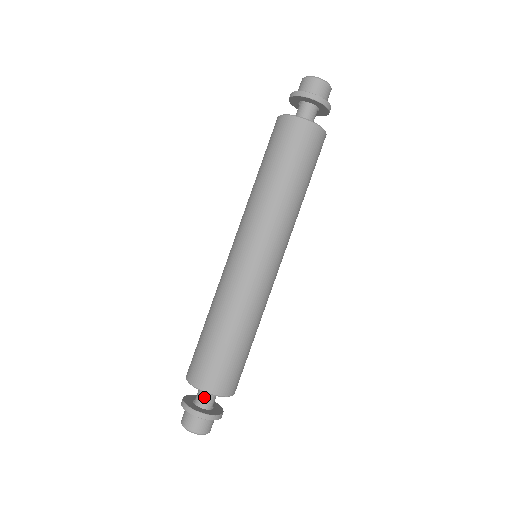
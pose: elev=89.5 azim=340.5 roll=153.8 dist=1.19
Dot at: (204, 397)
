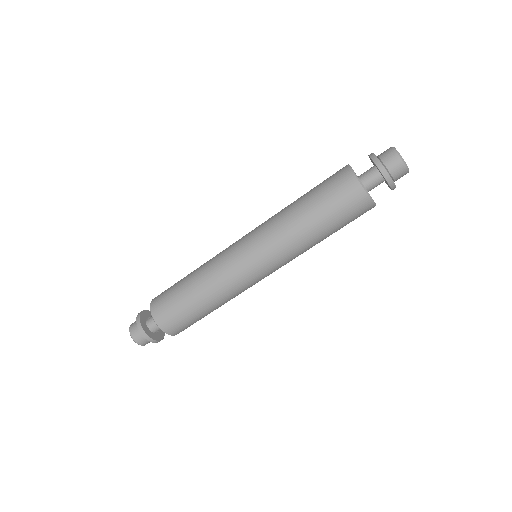
Dot at: occluded
